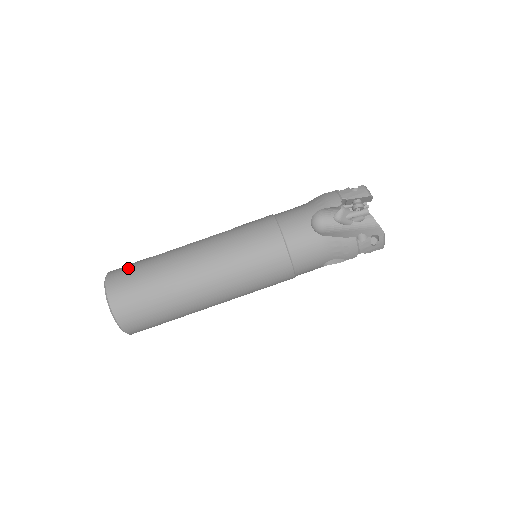
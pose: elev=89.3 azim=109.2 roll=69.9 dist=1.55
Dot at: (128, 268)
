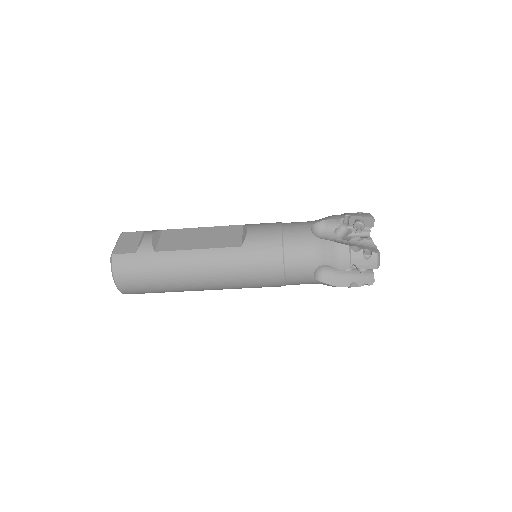
Dot at: (133, 263)
